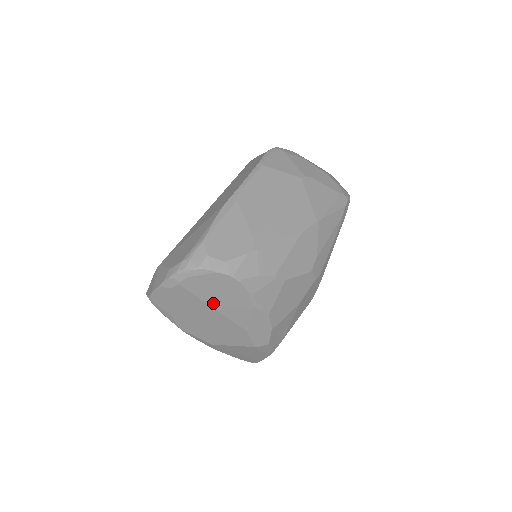
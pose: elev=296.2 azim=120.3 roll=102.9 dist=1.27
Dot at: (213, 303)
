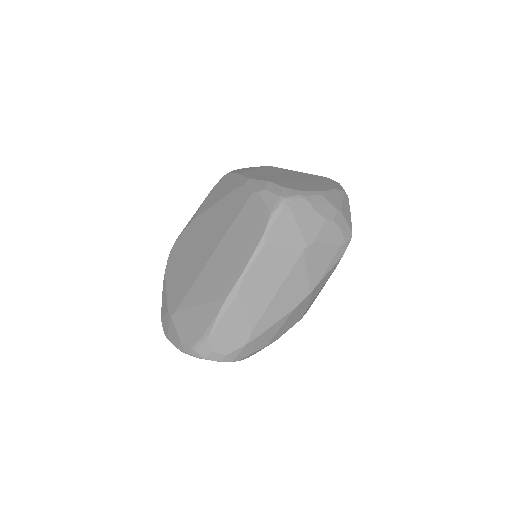
Dot at: occluded
